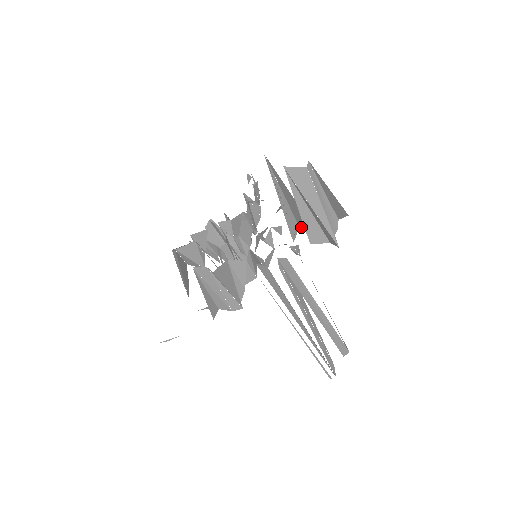
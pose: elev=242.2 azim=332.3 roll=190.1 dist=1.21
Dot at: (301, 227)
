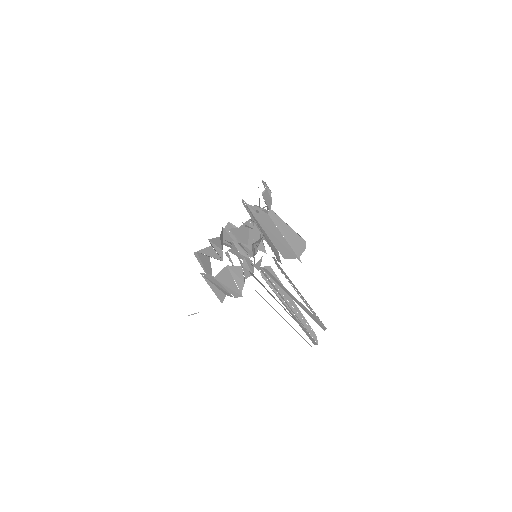
Dot at: occluded
